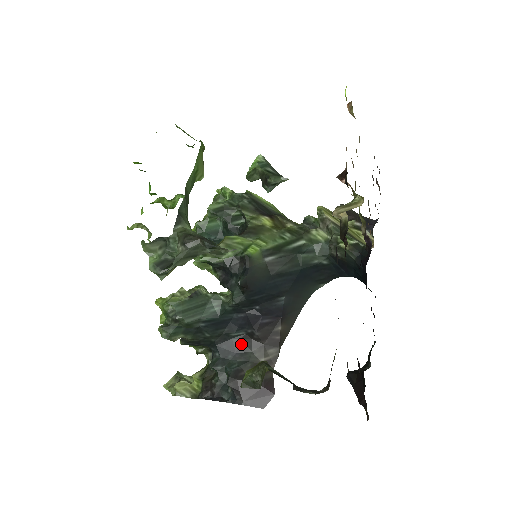
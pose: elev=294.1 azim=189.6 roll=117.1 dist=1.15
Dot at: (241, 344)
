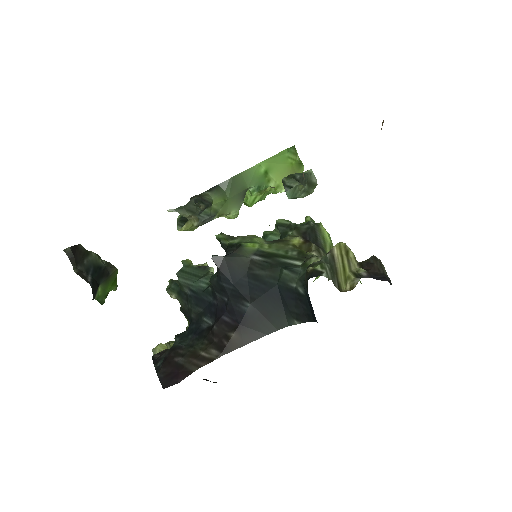
Dot at: (203, 331)
